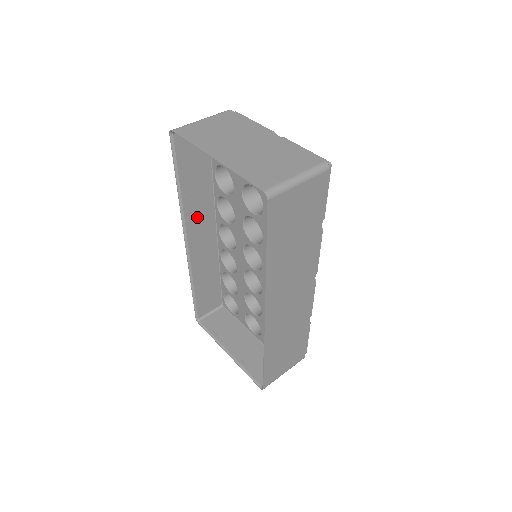
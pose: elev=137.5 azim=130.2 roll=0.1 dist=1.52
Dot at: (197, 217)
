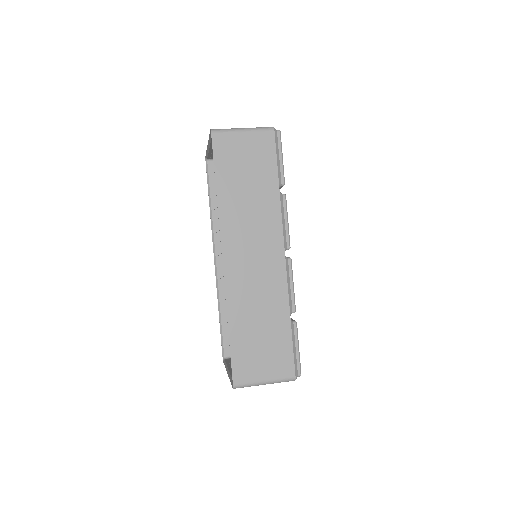
Dot at: occluded
